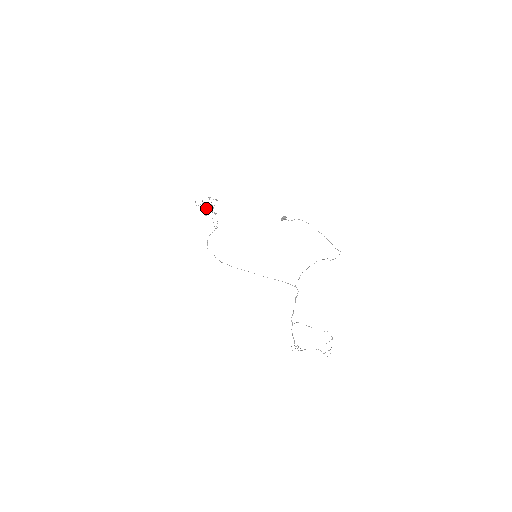
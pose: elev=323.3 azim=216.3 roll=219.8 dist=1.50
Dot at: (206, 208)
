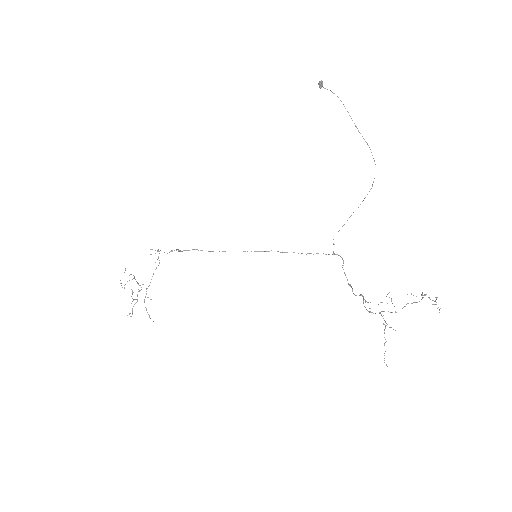
Dot at: (131, 303)
